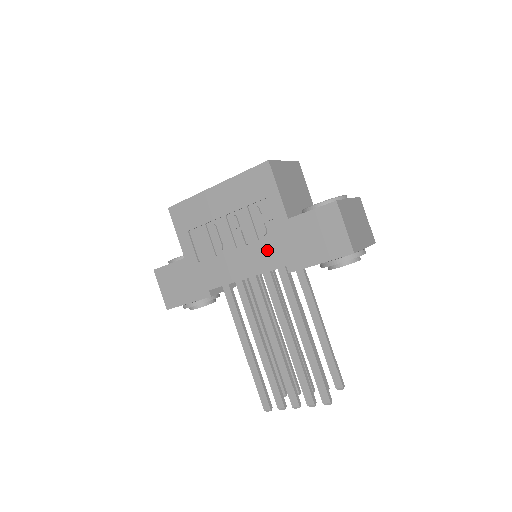
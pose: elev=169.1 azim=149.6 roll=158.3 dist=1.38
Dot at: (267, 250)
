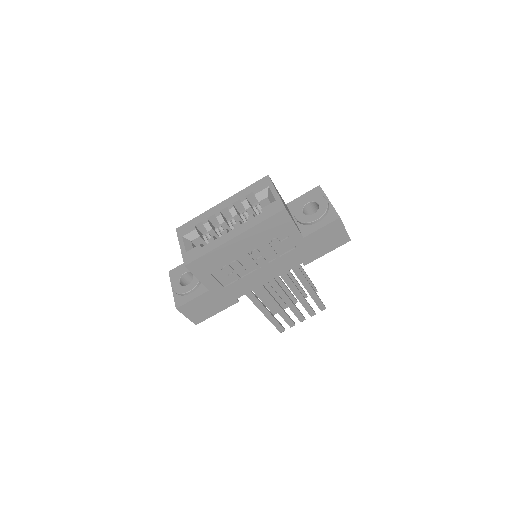
Dot at: (287, 260)
